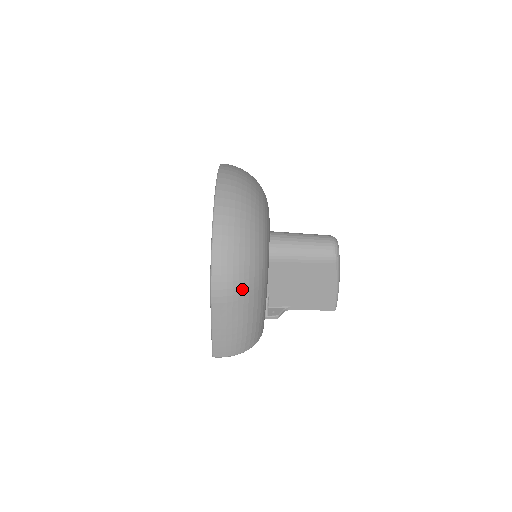
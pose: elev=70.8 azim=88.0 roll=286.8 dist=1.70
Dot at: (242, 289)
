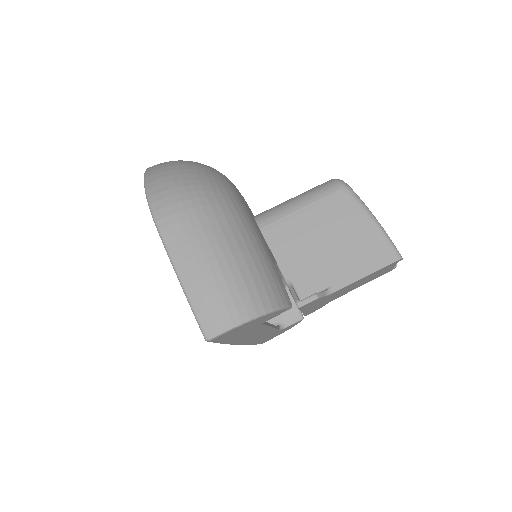
Dot at: (197, 202)
